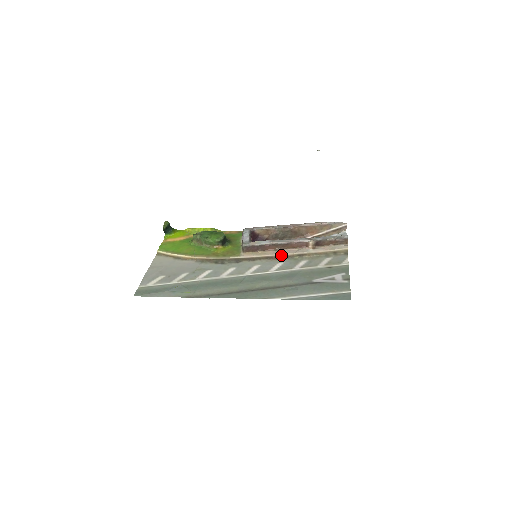
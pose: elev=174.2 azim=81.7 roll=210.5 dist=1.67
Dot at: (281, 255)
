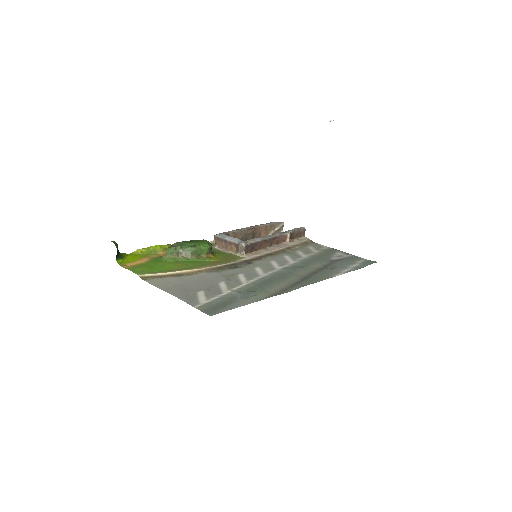
Dot at: (276, 250)
